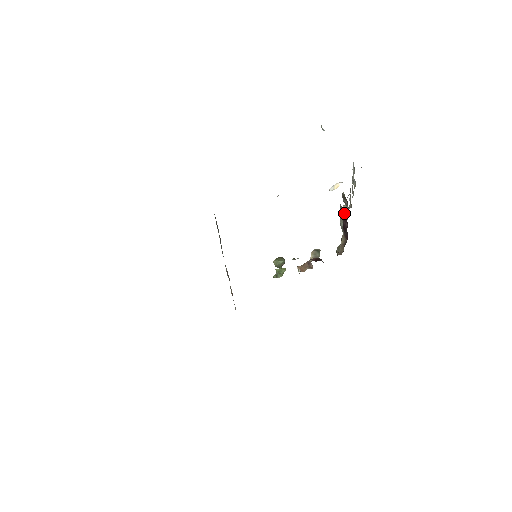
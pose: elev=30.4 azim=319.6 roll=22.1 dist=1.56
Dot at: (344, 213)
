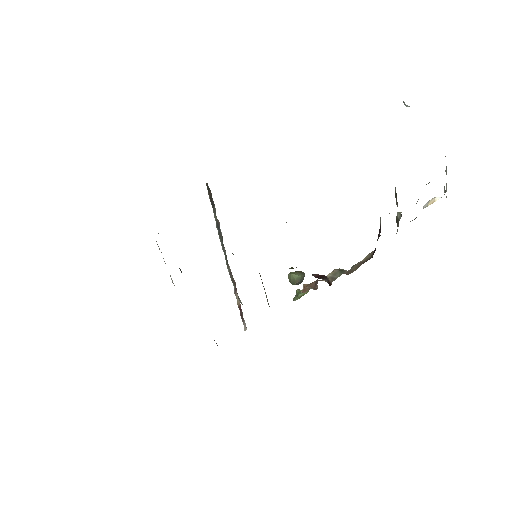
Dot at: (397, 224)
